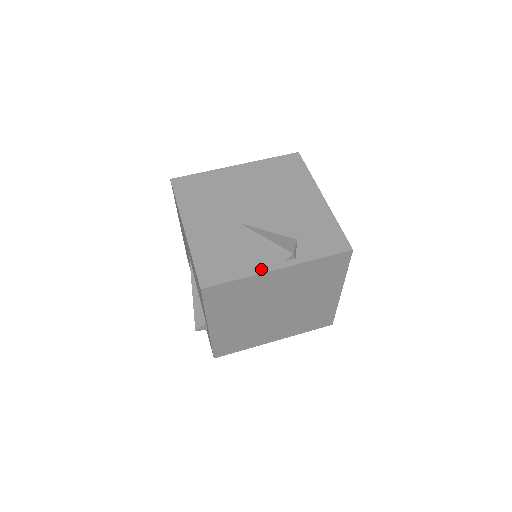
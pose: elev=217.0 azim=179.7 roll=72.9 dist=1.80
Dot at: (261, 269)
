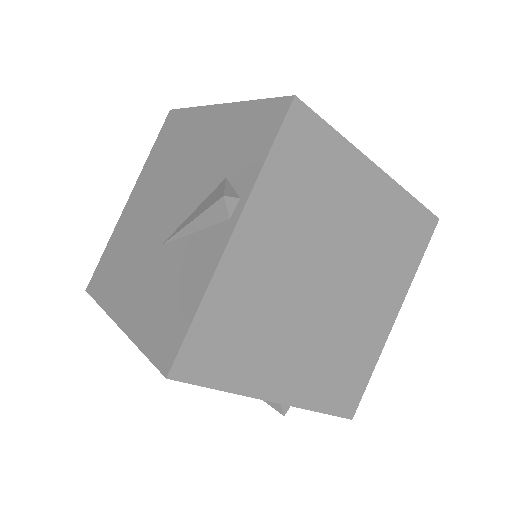
Dot at: (212, 263)
